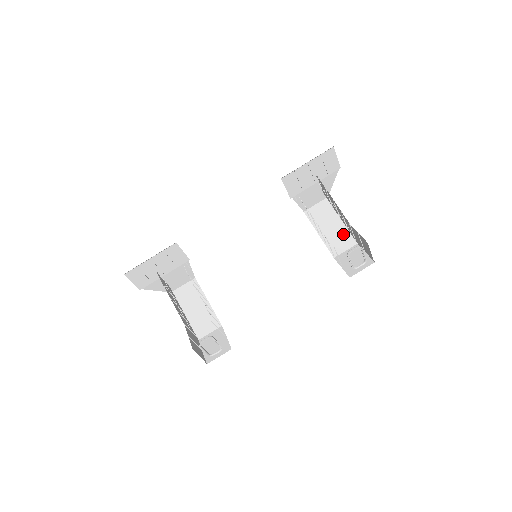
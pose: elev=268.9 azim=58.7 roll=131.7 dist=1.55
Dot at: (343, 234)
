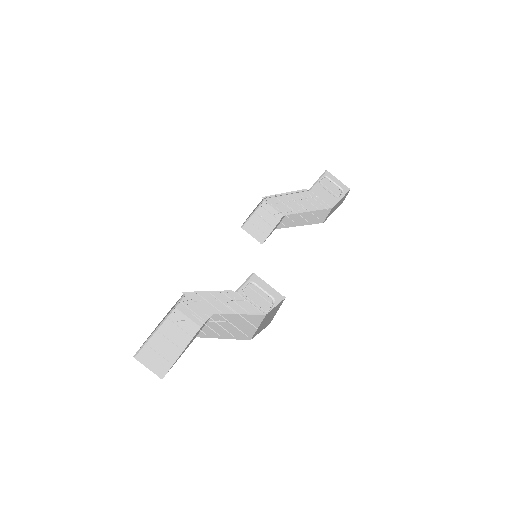
Dot at: (316, 213)
